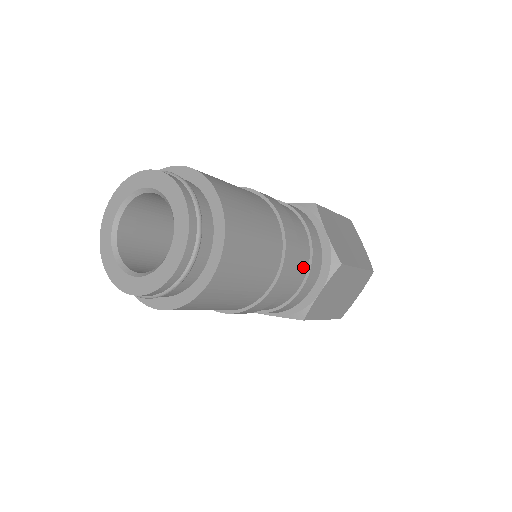
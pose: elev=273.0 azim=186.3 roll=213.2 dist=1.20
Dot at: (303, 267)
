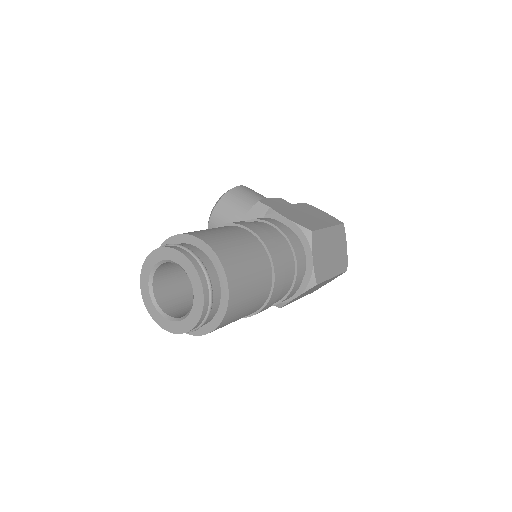
Dot at: (285, 292)
